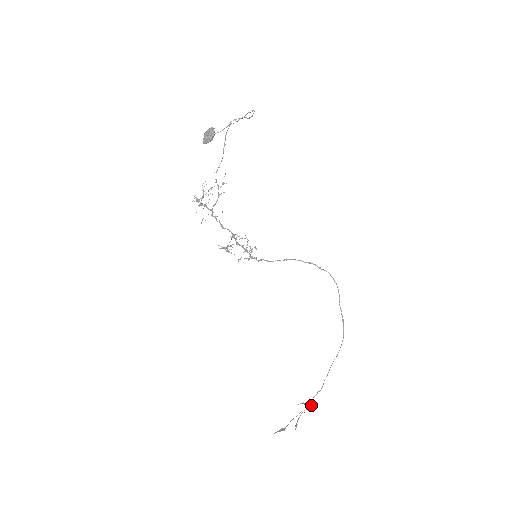
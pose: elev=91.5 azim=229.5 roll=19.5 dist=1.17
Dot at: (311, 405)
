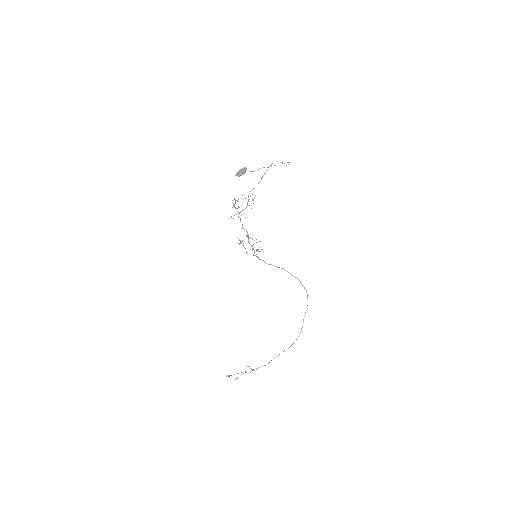
Dot at: occluded
